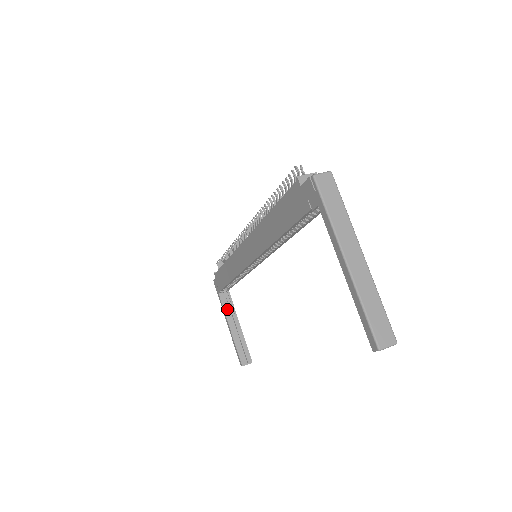
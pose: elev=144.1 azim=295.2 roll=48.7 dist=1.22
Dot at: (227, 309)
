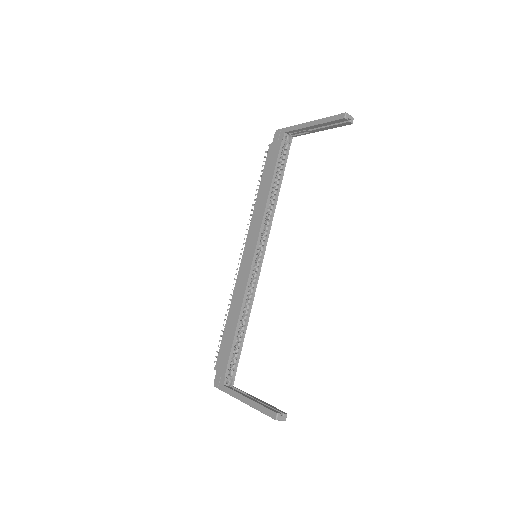
Dot at: occluded
